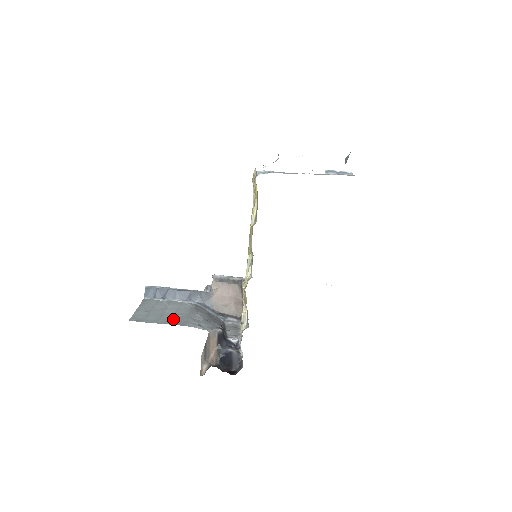
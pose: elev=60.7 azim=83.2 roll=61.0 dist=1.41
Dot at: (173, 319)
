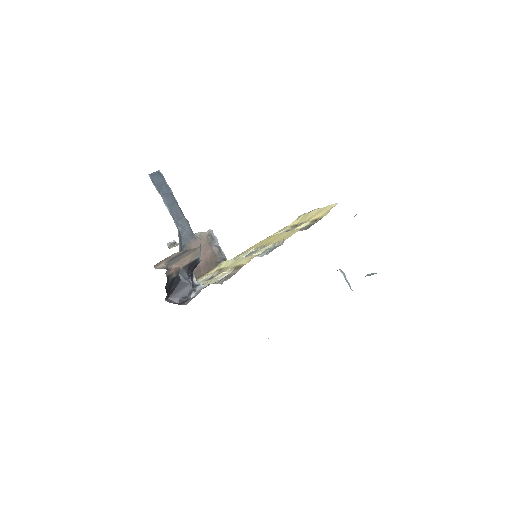
Dot at: occluded
